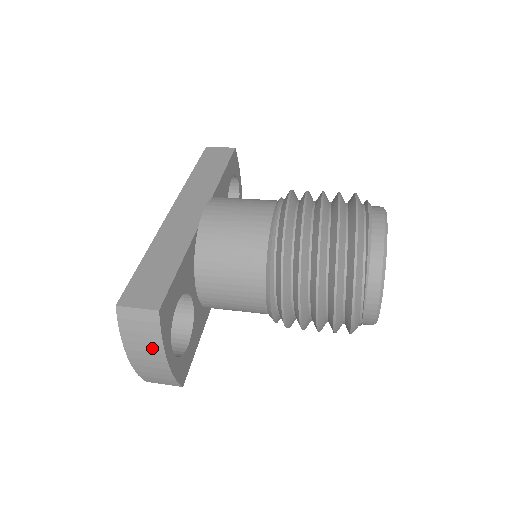
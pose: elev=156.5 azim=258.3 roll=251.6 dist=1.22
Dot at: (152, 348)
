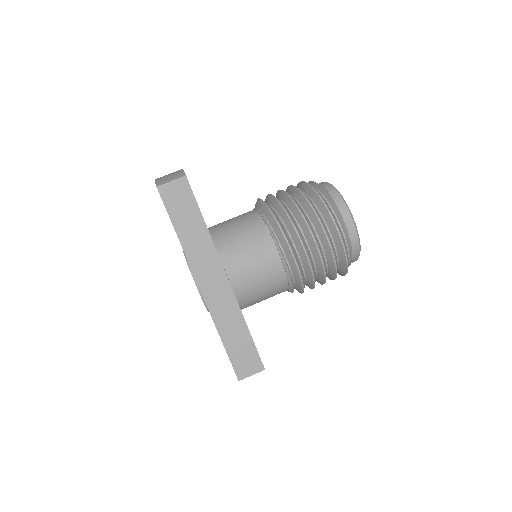
Dot at: occluded
